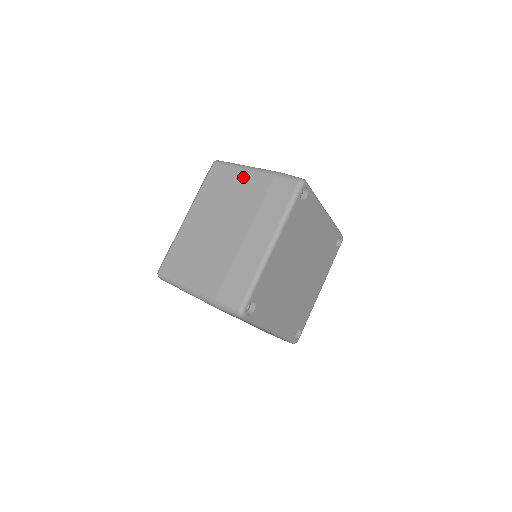
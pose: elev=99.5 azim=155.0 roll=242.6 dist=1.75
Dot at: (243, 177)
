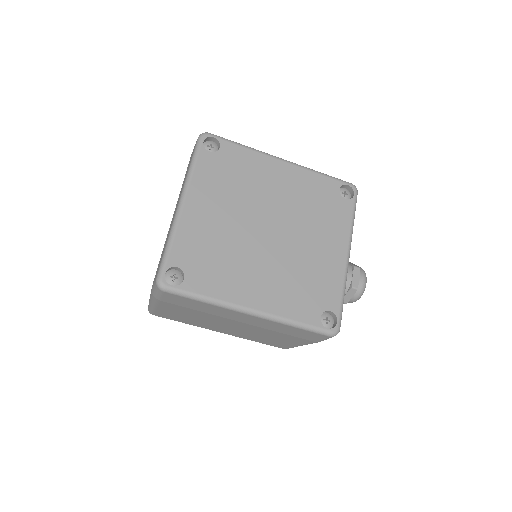
Dot at: occluded
